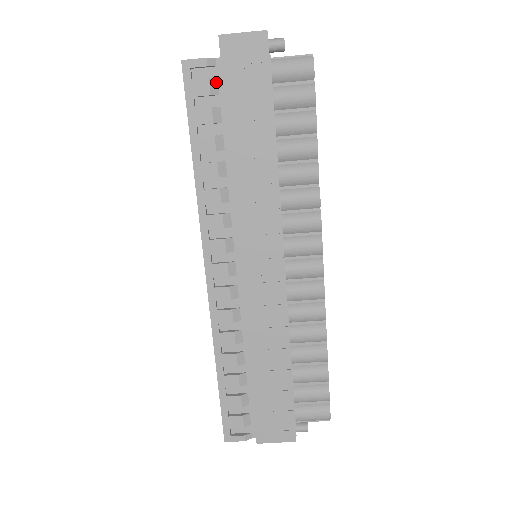
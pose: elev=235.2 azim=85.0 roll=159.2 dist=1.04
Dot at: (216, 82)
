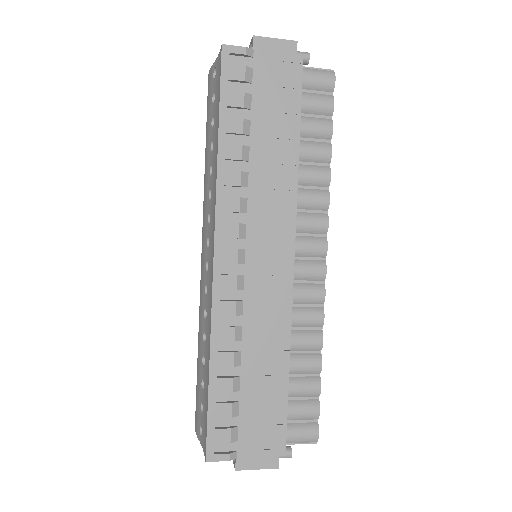
Dot at: (251, 71)
